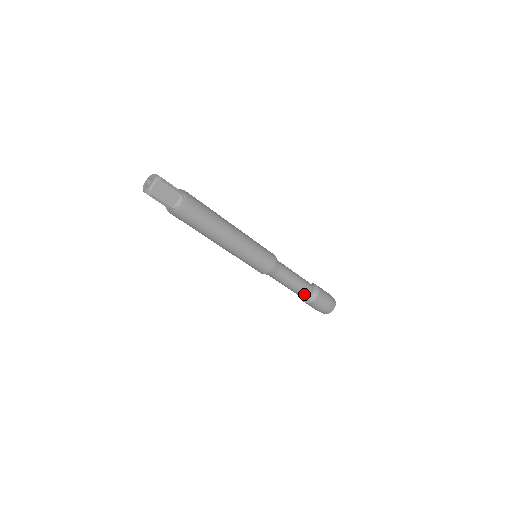
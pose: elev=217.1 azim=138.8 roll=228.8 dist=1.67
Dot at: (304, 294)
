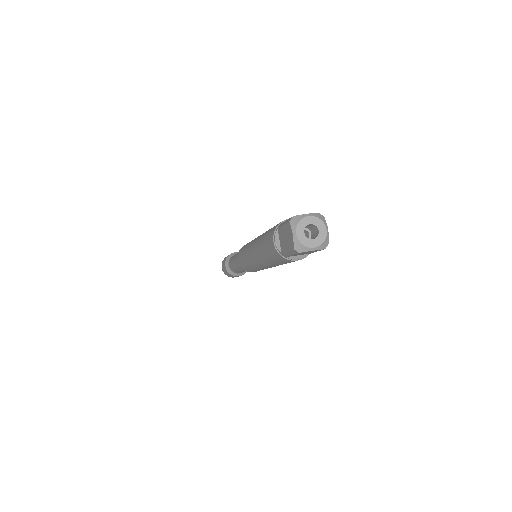
Dot at: (236, 272)
